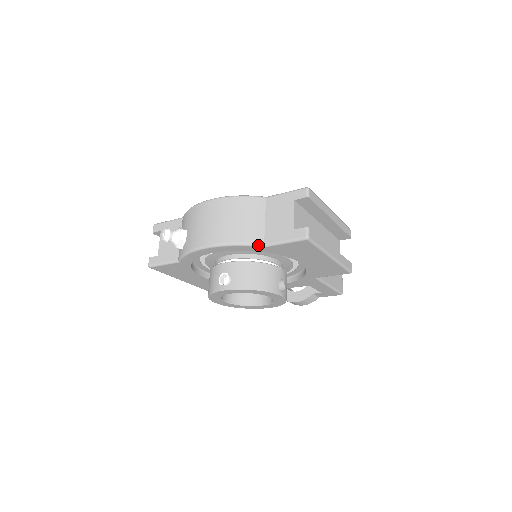
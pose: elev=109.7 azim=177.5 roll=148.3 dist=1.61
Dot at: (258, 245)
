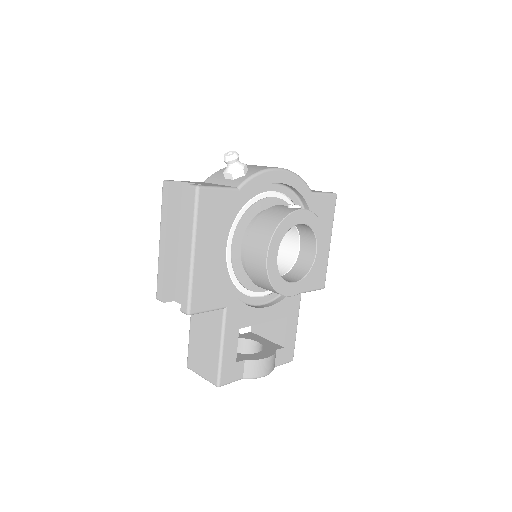
Dot at: occluded
